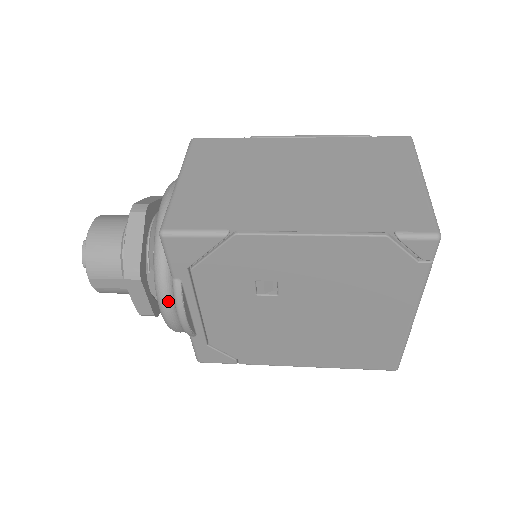
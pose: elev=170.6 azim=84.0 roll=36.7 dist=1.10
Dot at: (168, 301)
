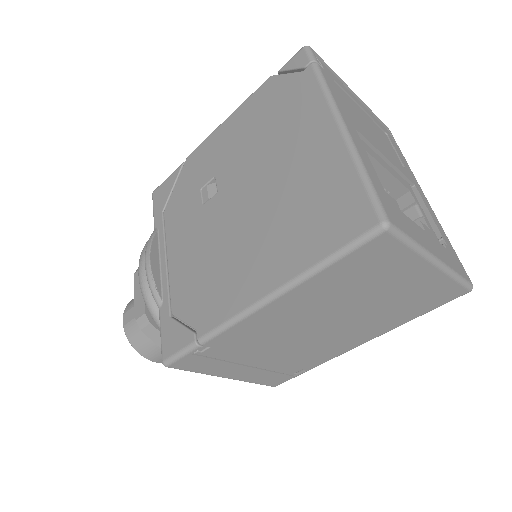
Dot at: occluded
